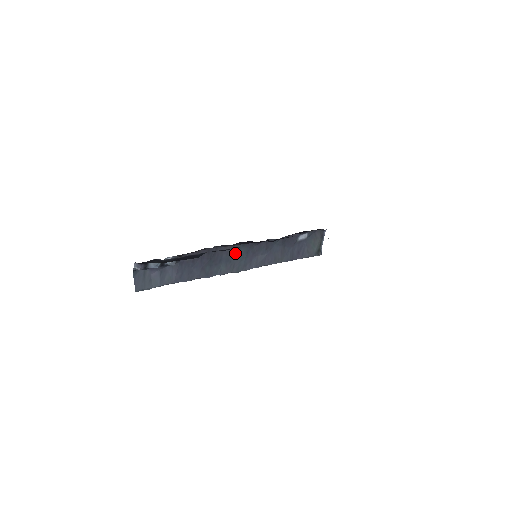
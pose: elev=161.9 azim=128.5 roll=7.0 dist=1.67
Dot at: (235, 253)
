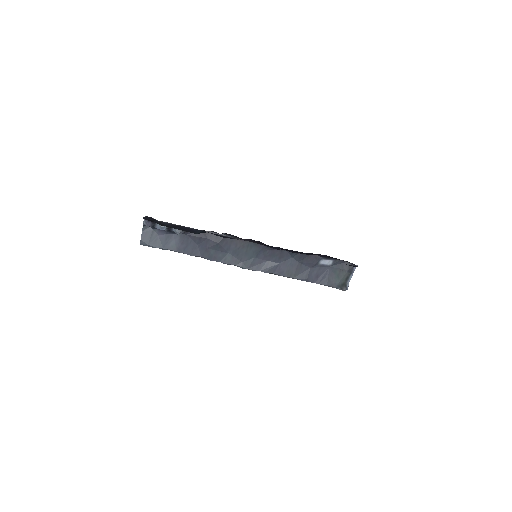
Dot at: (245, 248)
